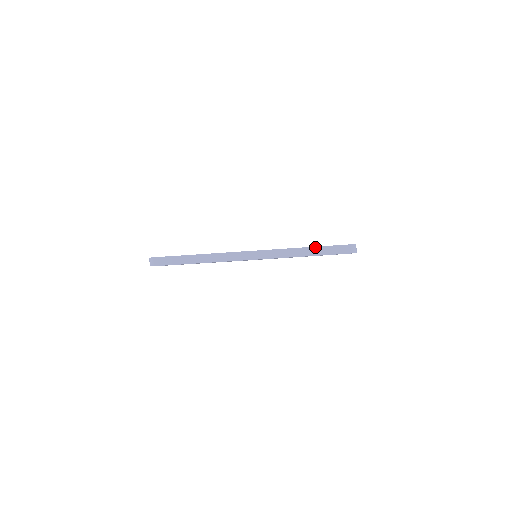
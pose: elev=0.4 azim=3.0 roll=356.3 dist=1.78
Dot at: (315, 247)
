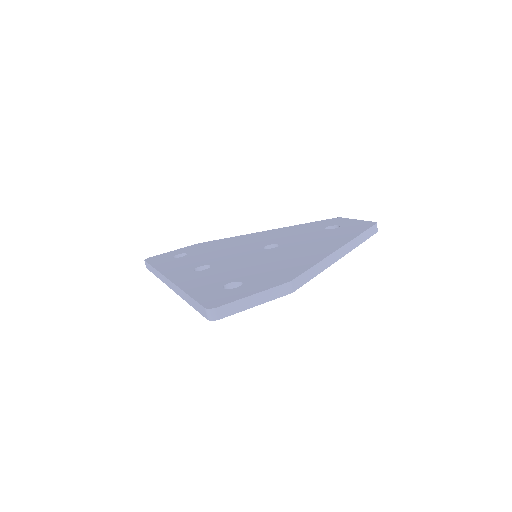
Dot at: (189, 296)
